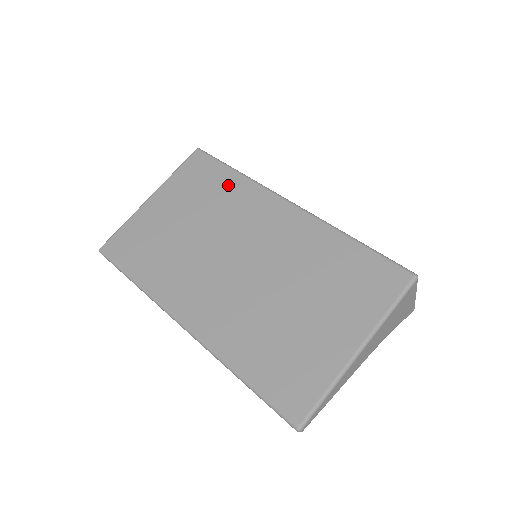
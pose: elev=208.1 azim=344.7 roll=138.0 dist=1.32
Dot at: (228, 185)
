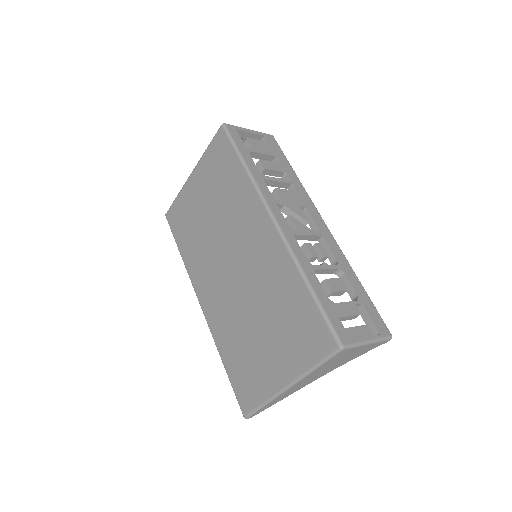
Dot at: (236, 181)
